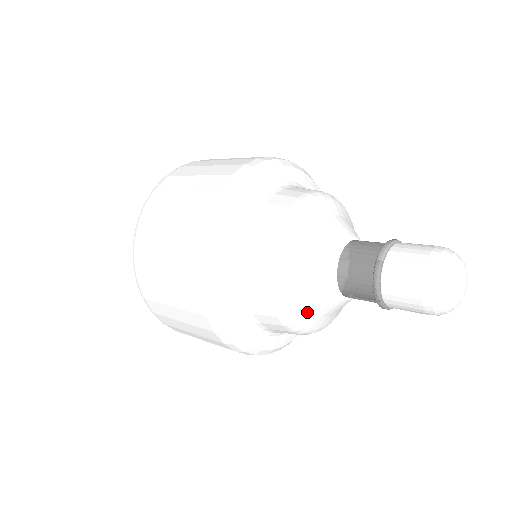
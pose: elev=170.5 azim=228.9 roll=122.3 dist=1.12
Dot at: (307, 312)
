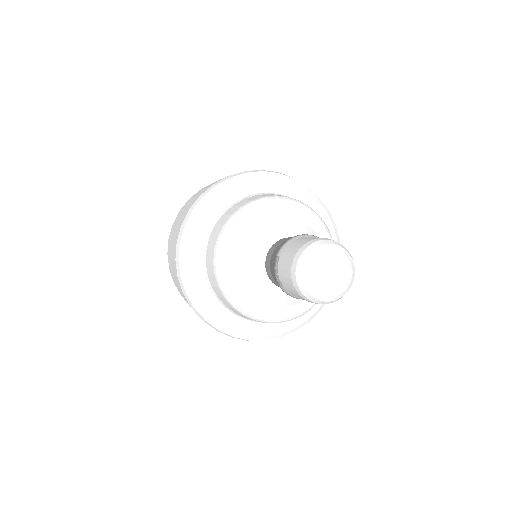
Dot at: (255, 303)
